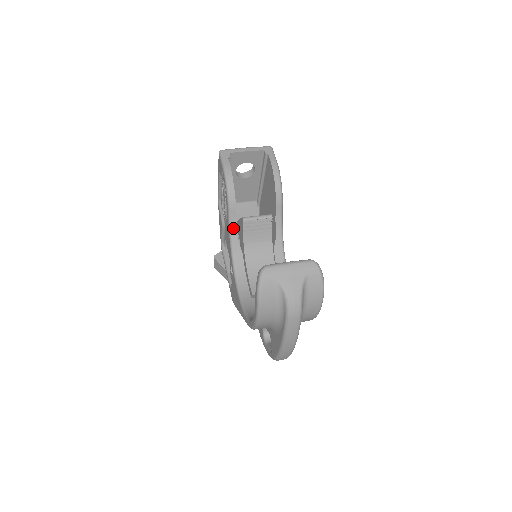
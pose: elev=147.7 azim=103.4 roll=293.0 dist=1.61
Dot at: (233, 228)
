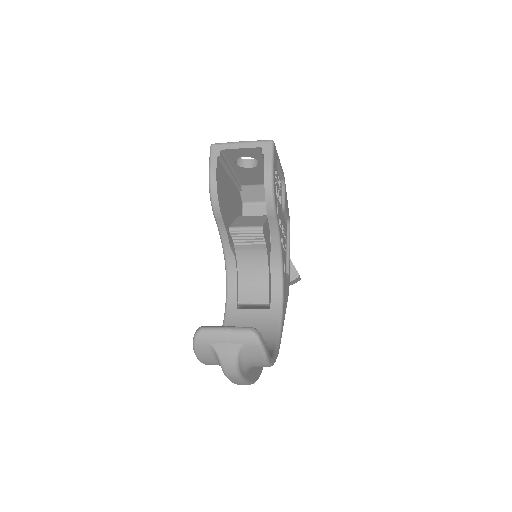
Dot at: (223, 234)
